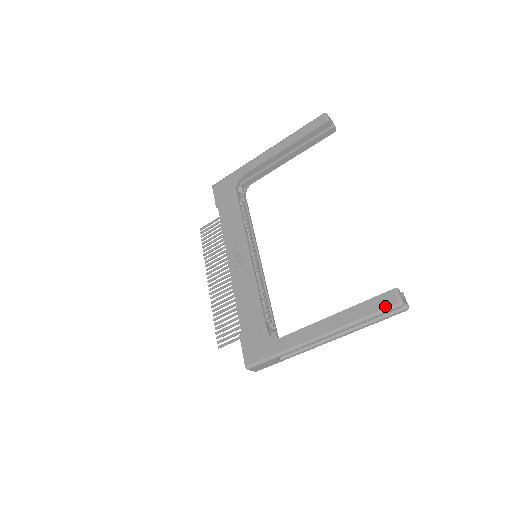
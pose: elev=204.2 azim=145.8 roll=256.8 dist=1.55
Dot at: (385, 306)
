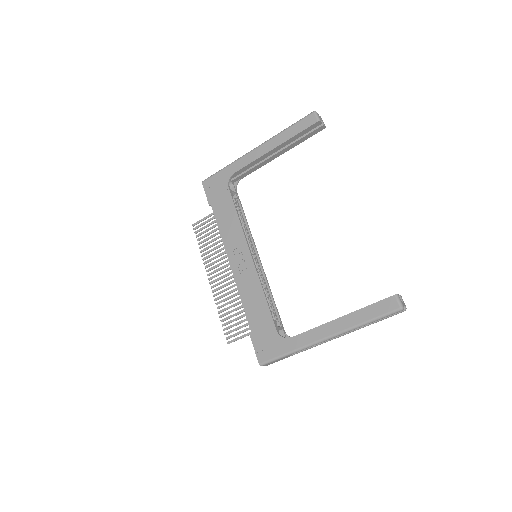
Dot at: (387, 311)
